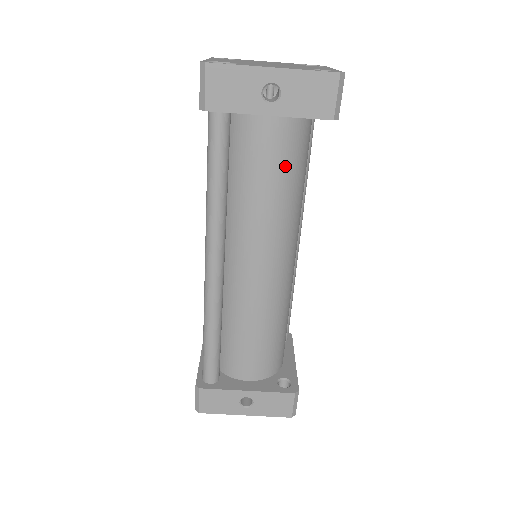
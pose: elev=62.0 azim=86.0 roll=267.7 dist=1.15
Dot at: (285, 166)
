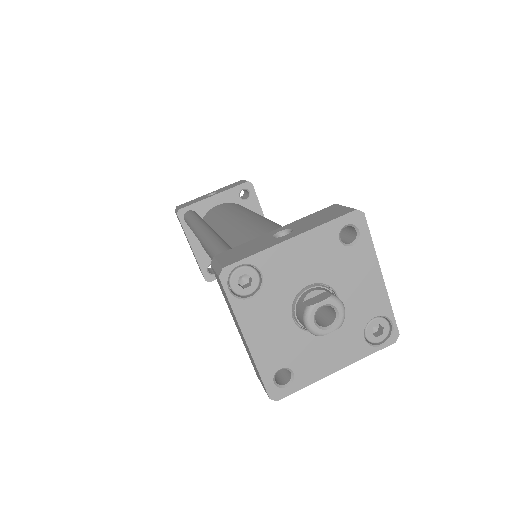
Dot at: occluded
